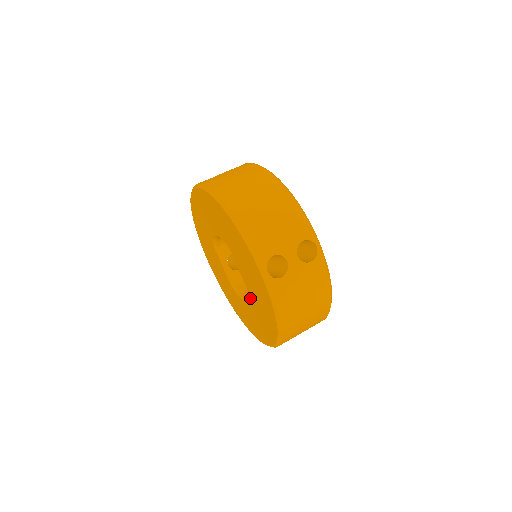
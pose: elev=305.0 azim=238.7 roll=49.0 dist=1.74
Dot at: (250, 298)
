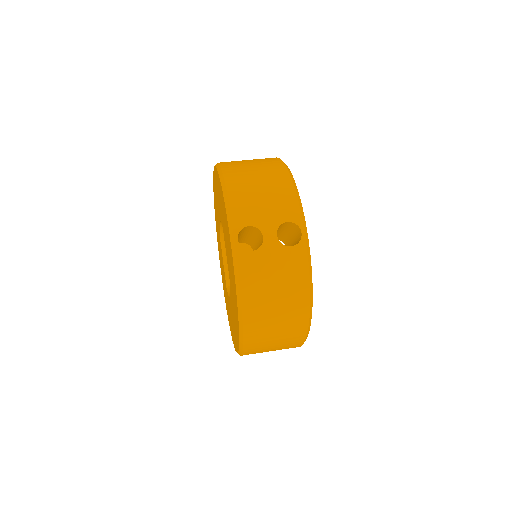
Dot at: (230, 289)
